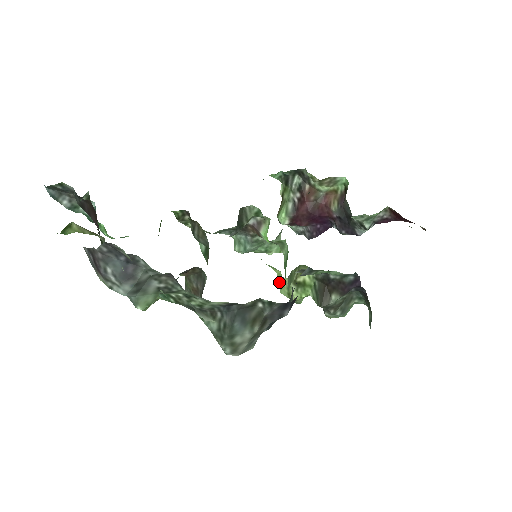
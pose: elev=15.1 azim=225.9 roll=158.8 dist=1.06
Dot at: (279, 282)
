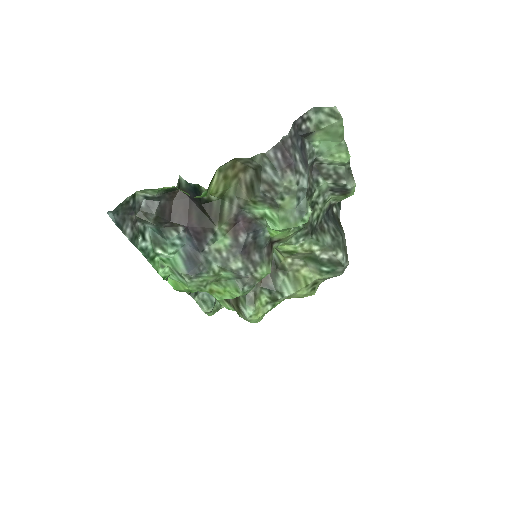
Dot at: occluded
